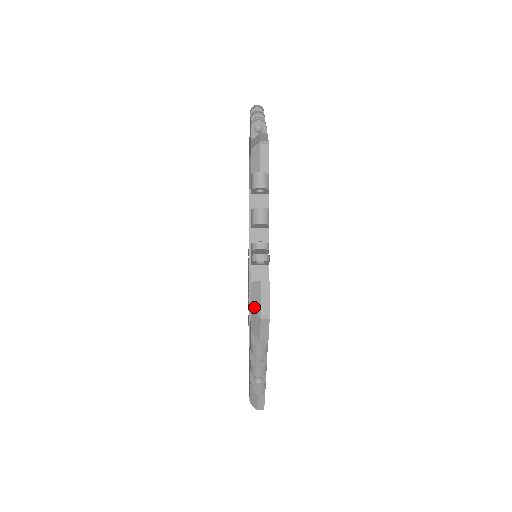
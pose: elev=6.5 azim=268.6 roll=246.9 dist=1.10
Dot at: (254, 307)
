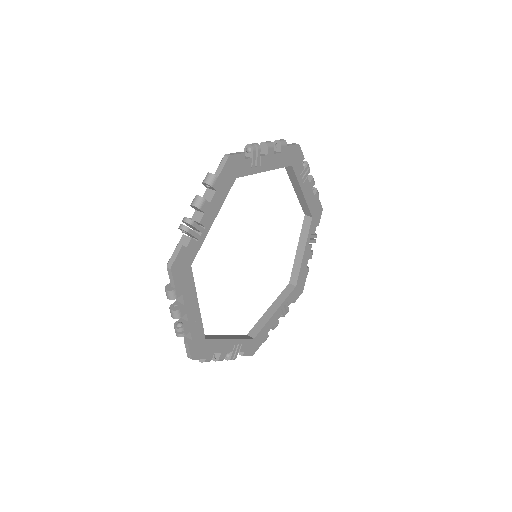
Dot at: occluded
